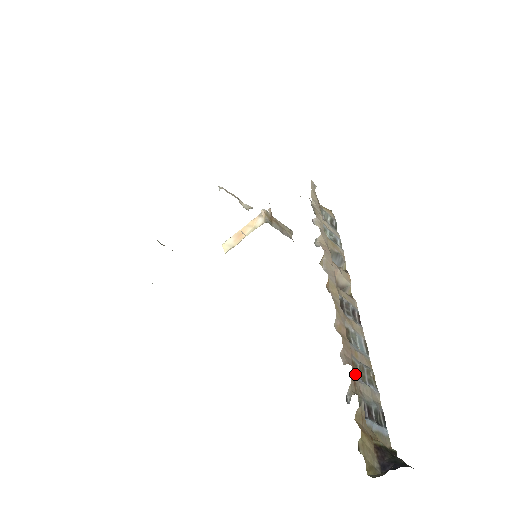
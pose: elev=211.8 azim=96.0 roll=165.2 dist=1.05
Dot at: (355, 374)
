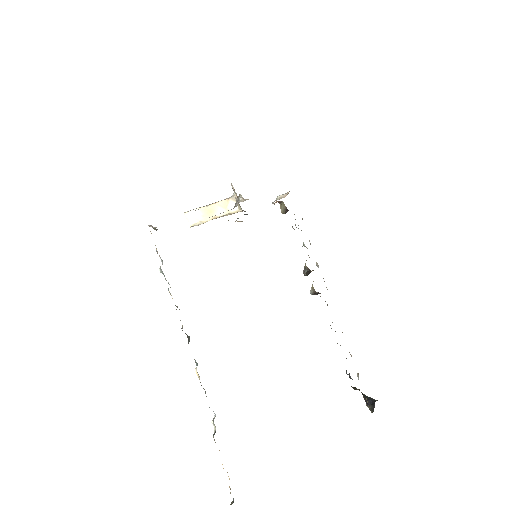
Dot at: occluded
